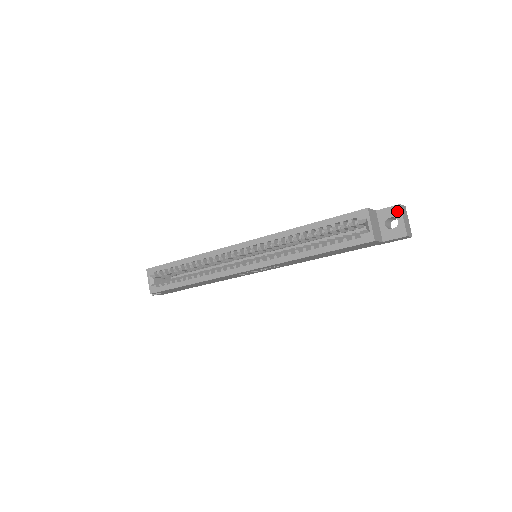
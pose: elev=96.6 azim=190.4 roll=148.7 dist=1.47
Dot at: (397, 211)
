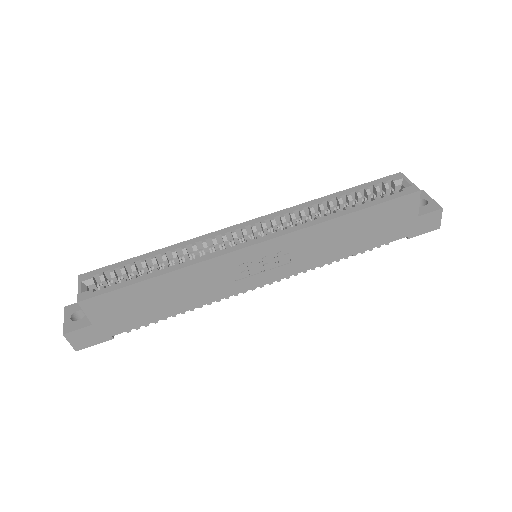
Dot at: (422, 194)
